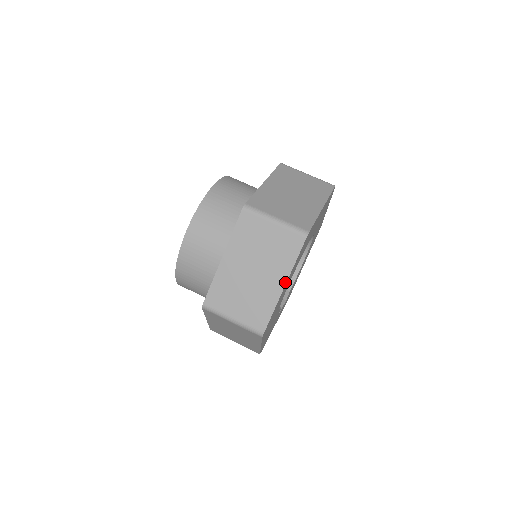
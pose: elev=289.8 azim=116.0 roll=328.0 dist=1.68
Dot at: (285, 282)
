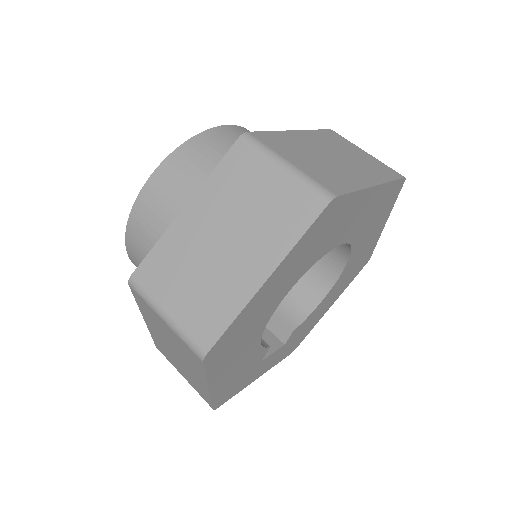
Dot at: (270, 272)
